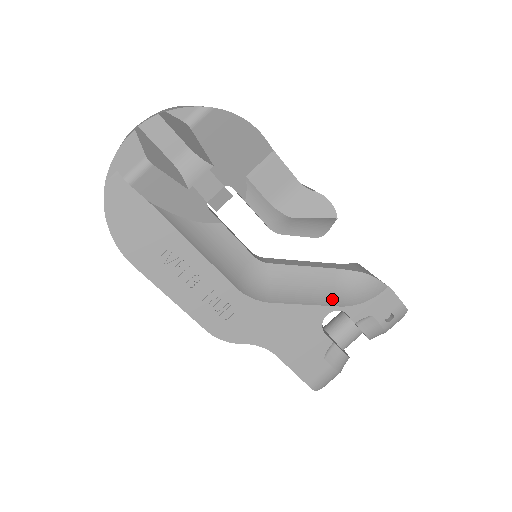
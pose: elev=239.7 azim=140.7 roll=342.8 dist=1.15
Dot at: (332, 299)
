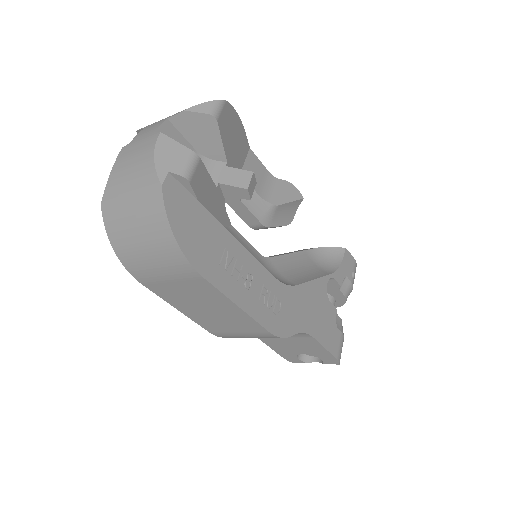
Dot at: (321, 272)
